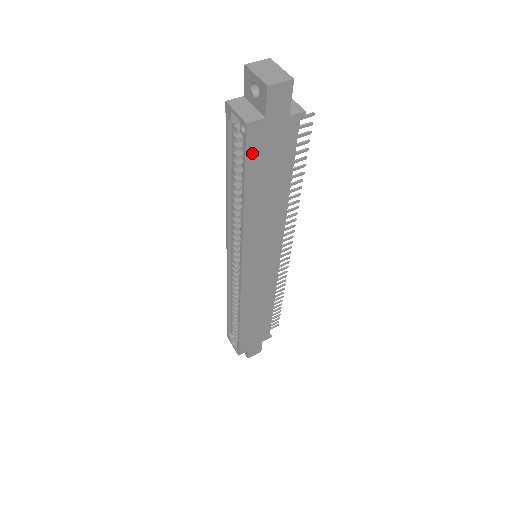
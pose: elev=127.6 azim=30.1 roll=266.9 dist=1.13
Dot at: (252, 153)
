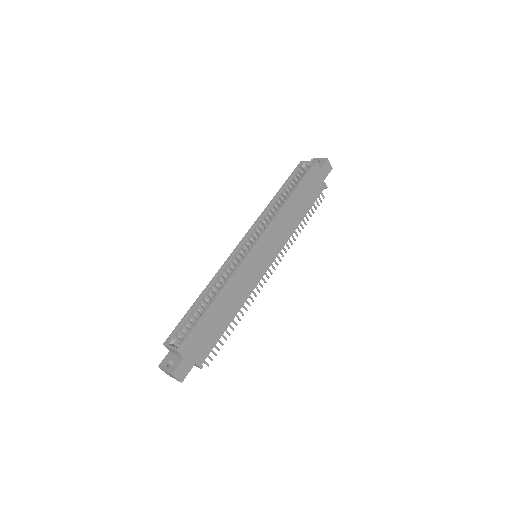
Dot at: (309, 176)
